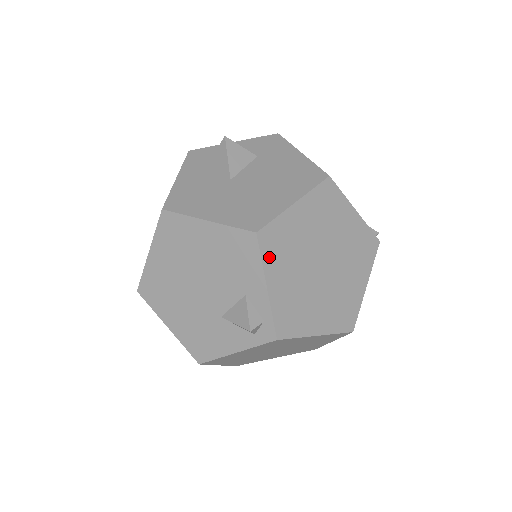
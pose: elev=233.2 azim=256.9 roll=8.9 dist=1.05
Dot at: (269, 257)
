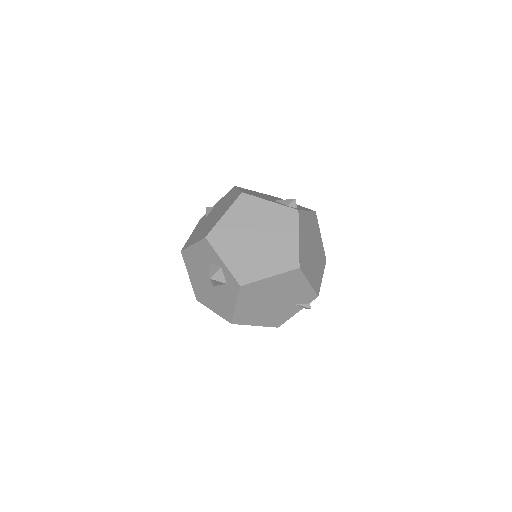
Dot at: (312, 216)
